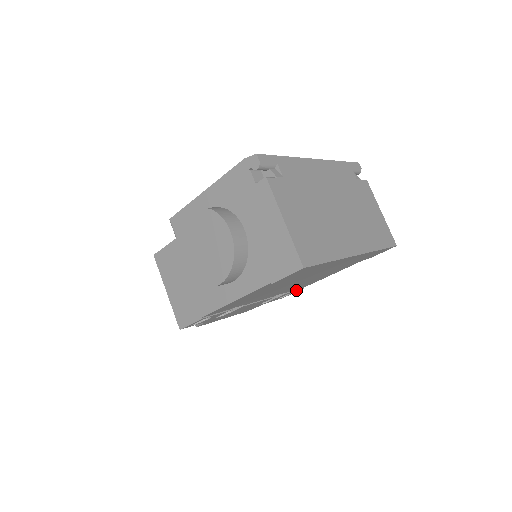
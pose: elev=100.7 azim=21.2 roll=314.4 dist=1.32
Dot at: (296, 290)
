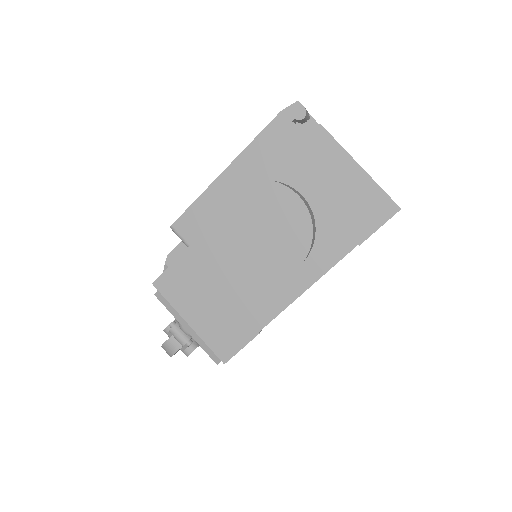
Dot at: occluded
